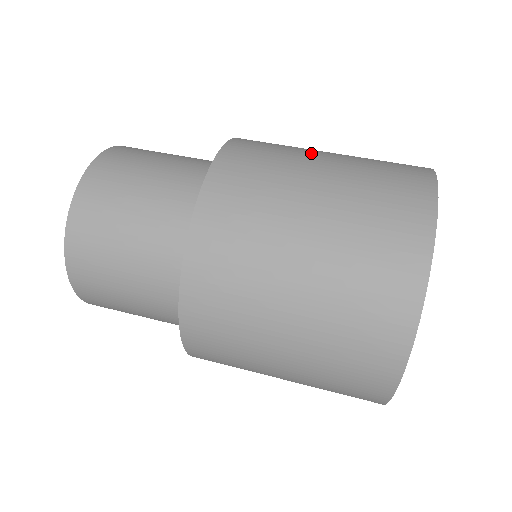
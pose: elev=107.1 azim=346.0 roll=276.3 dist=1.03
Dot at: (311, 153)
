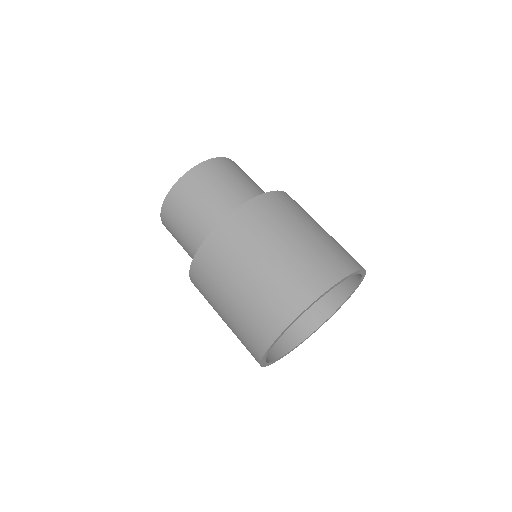
Dot at: (311, 222)
